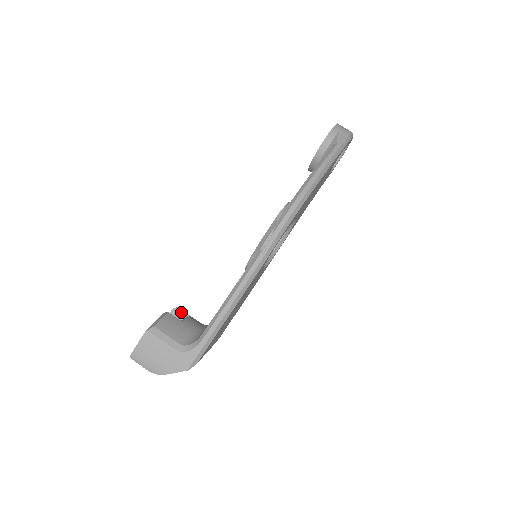
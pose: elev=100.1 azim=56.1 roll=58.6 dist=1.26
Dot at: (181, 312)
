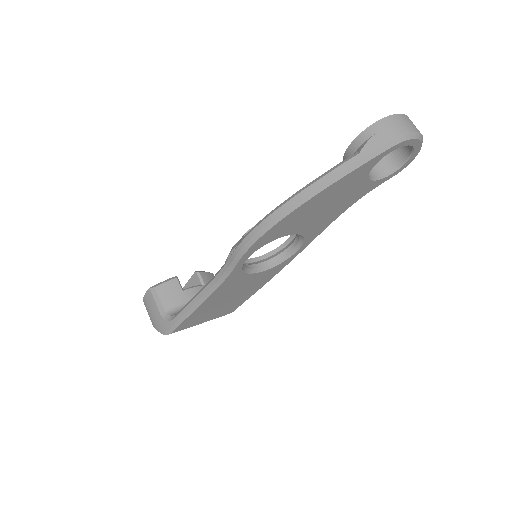
Dot at: (199, 278)
